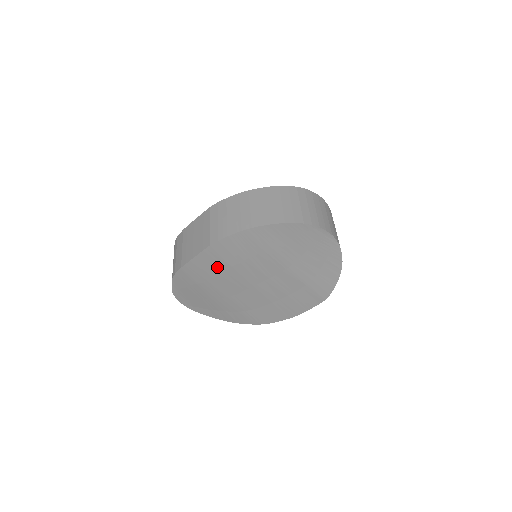
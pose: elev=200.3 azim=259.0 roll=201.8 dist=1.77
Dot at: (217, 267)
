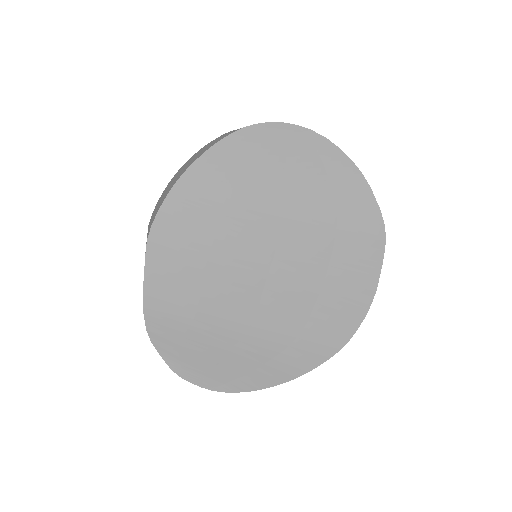
Dot at: (188, 275)
